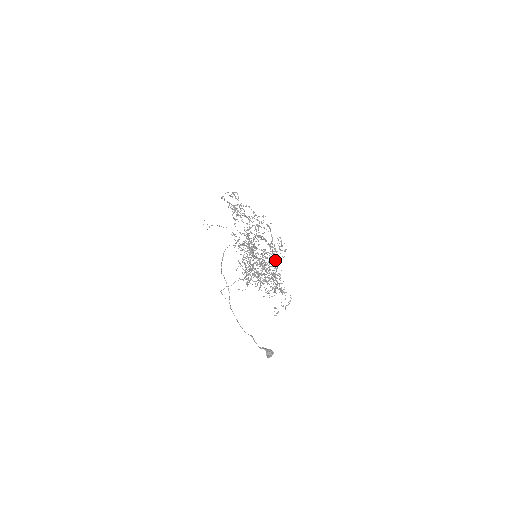
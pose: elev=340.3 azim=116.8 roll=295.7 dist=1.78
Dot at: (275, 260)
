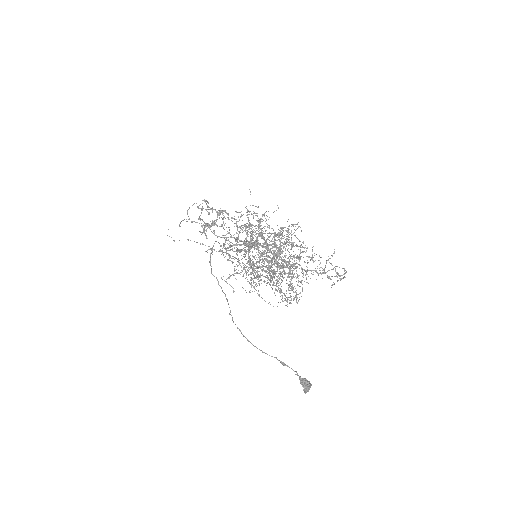
Dot at: (291, 249)
